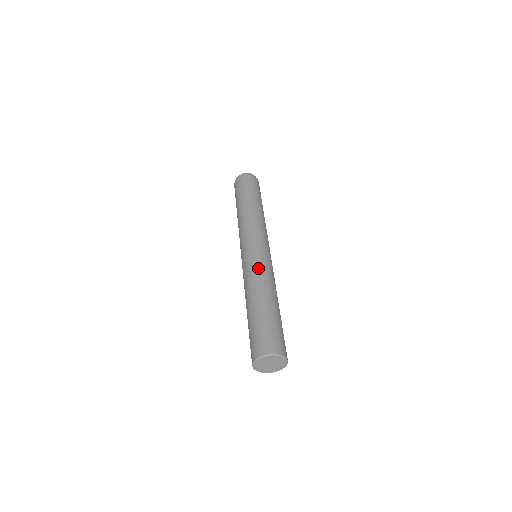
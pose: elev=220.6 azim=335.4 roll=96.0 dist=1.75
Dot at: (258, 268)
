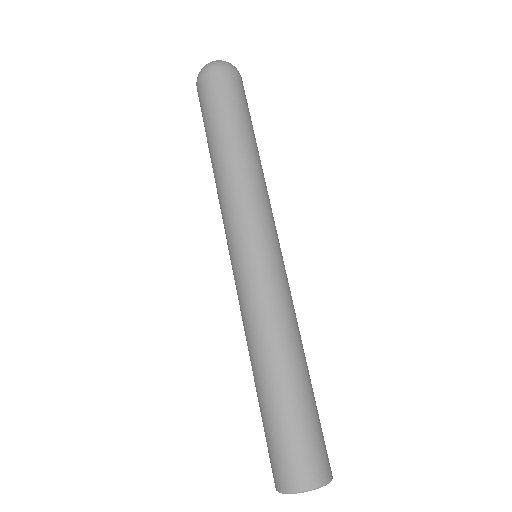
Dot at: (251, 306)
